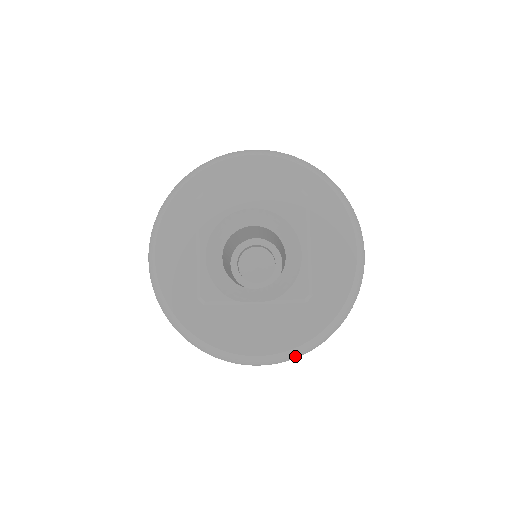
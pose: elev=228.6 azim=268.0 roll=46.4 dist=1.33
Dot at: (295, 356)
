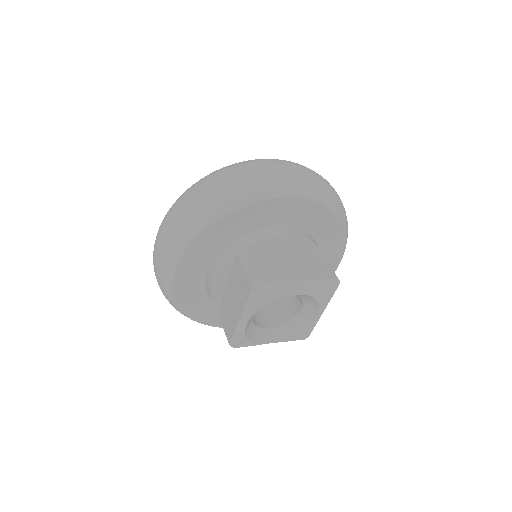
Dot at: occluded
